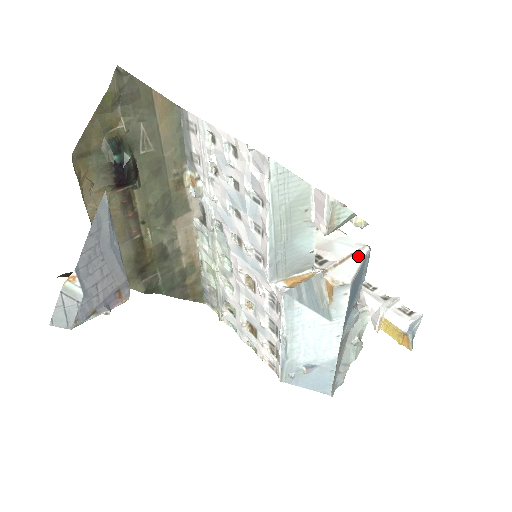
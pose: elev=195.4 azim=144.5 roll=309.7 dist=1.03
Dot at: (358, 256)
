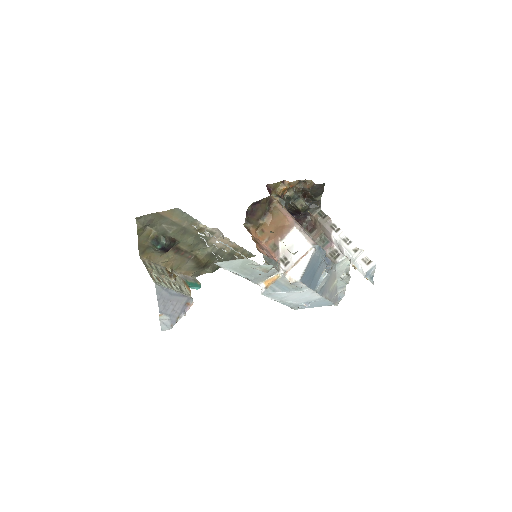
Dot at: (307, 256)
